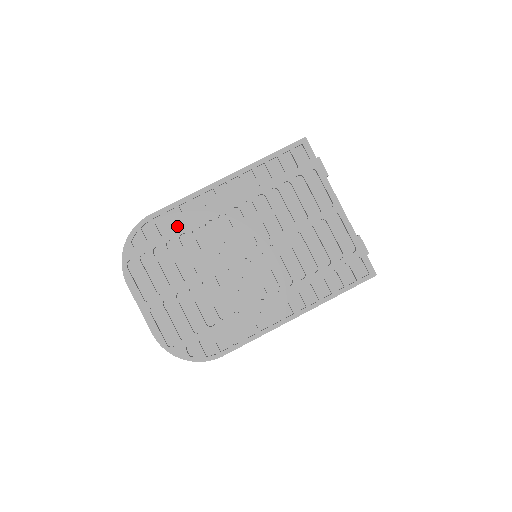
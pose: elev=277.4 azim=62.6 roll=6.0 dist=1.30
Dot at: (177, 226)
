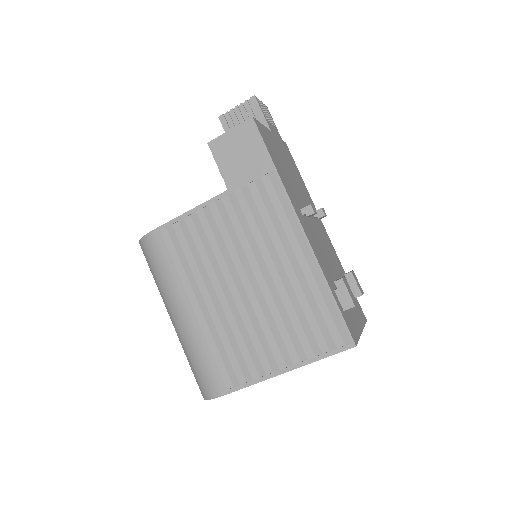
Dot at: occluded
